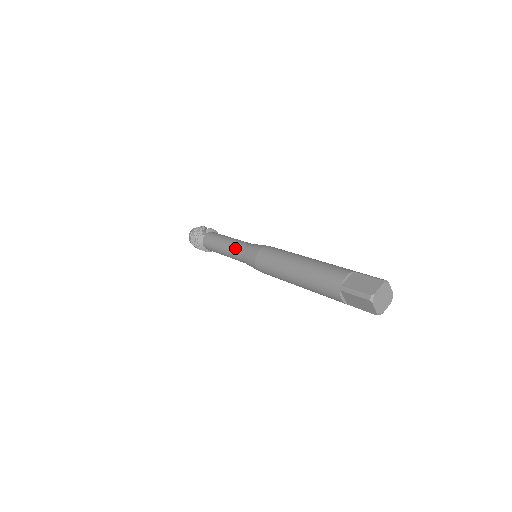
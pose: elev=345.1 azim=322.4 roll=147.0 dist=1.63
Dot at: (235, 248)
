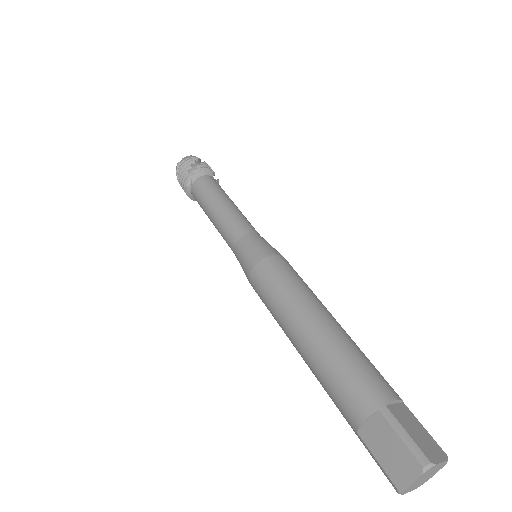
Dot at: (226, 239)
